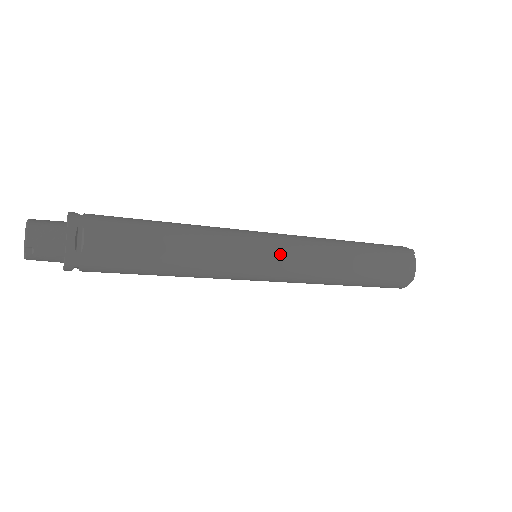
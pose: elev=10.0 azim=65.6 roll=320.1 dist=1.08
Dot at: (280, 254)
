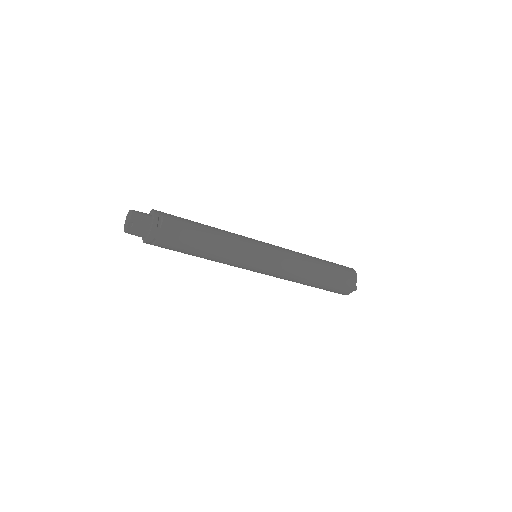
Dot at: (272, 252)
